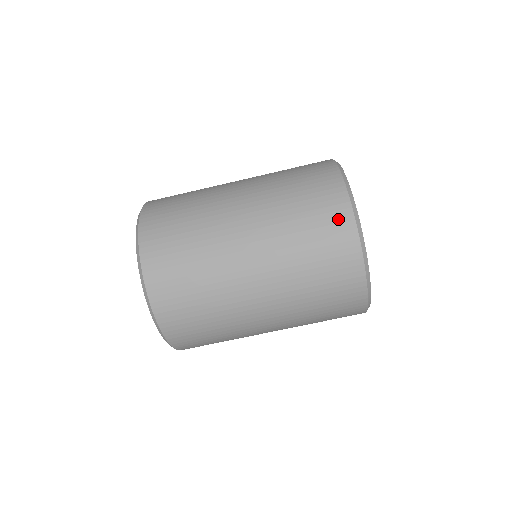
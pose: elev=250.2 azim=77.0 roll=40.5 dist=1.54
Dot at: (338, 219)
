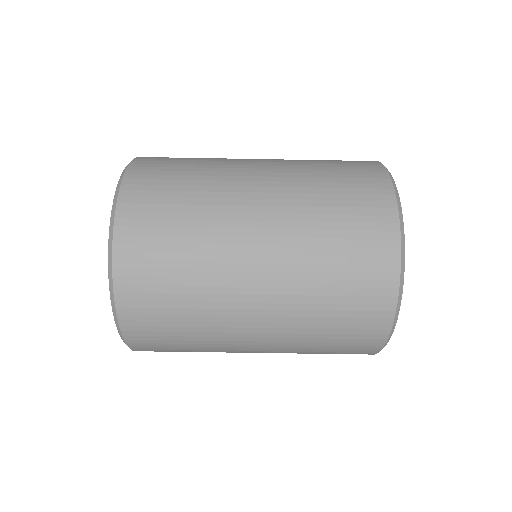
Dot at: (380, 267)
